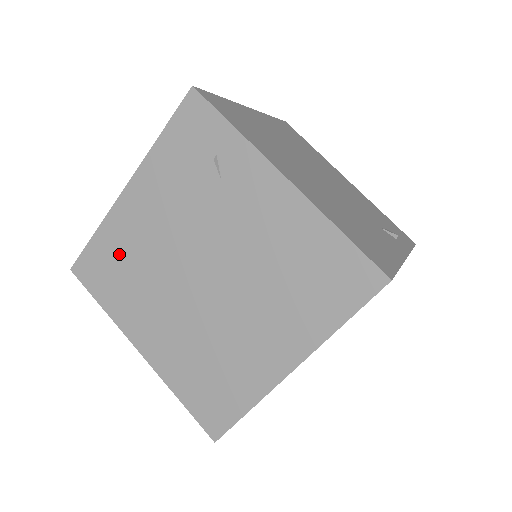
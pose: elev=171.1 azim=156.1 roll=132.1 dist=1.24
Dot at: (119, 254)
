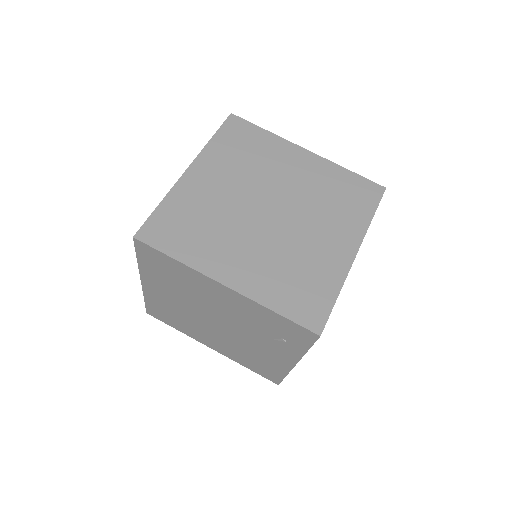
Dot at: (180, 276)
